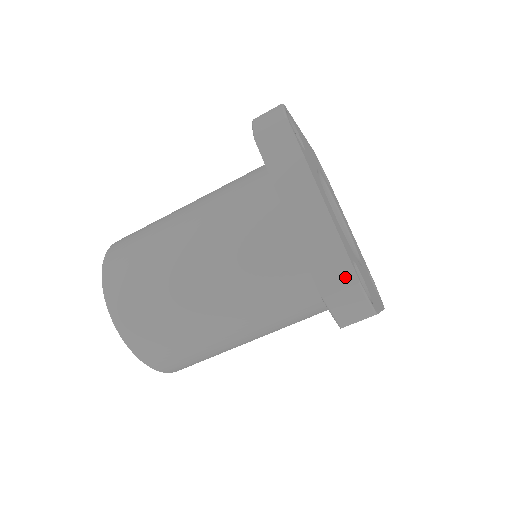
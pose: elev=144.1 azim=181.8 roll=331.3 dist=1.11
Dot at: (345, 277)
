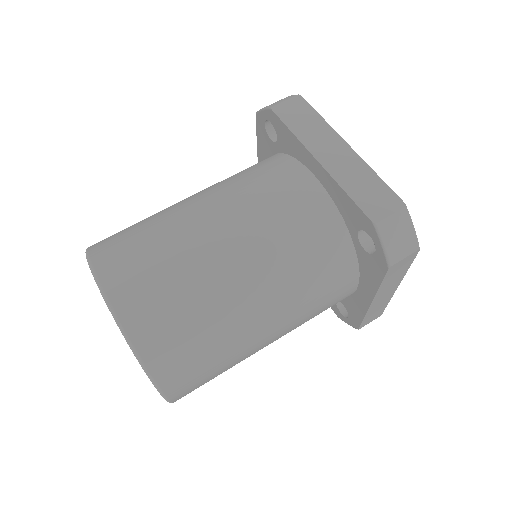
Dot at: (391, 203)
